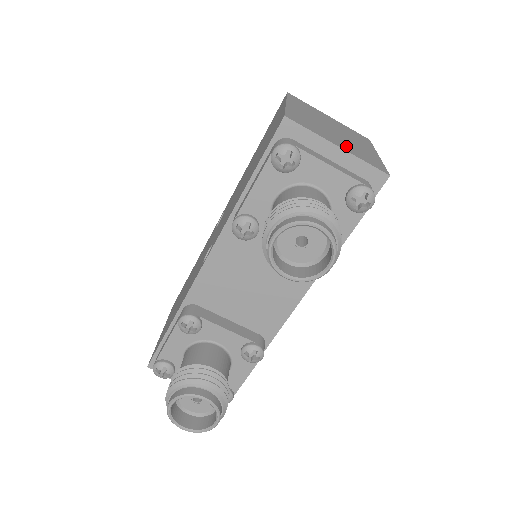
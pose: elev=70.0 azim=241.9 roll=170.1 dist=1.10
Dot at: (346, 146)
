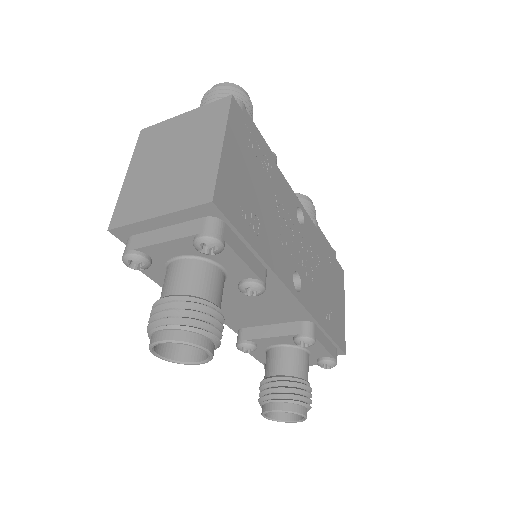
Dot at: (170, 197)
